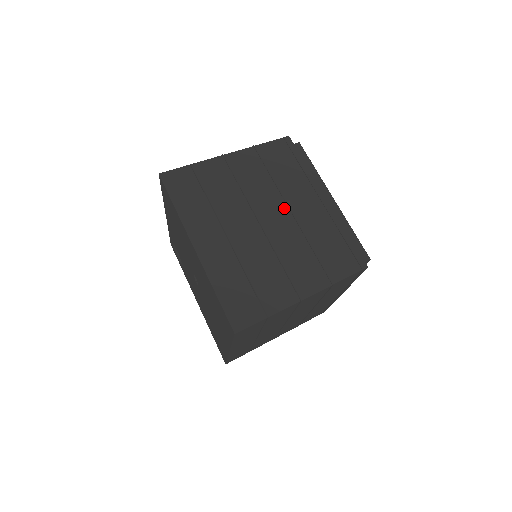
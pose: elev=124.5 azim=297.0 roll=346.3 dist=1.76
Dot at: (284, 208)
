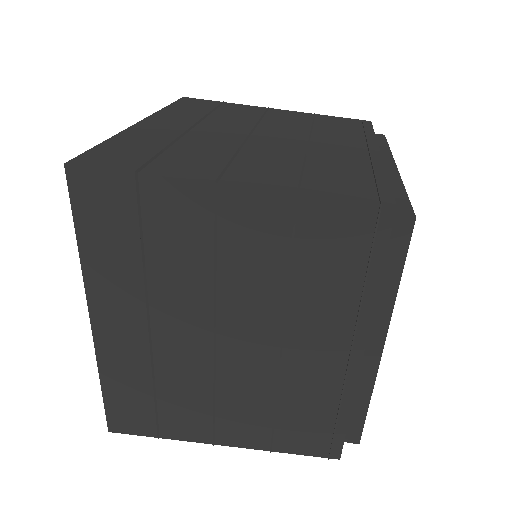
Dot at: (274, 335)
